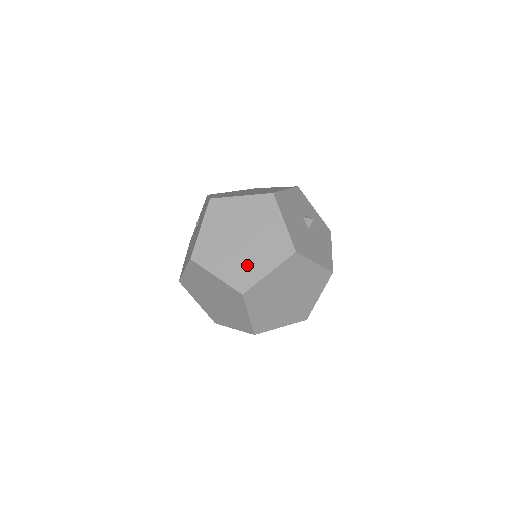
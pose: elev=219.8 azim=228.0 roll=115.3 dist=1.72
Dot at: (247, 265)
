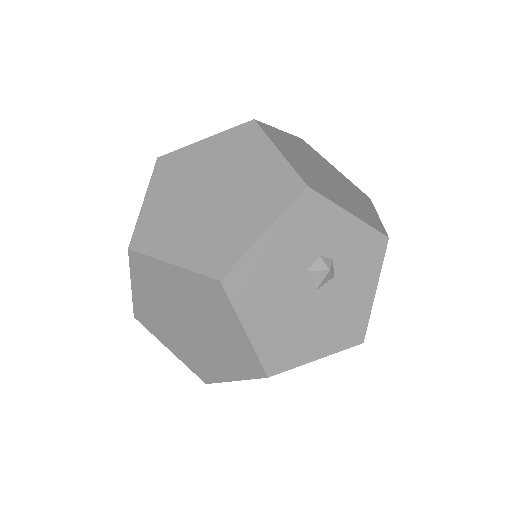
Dot at: (203, 358)
